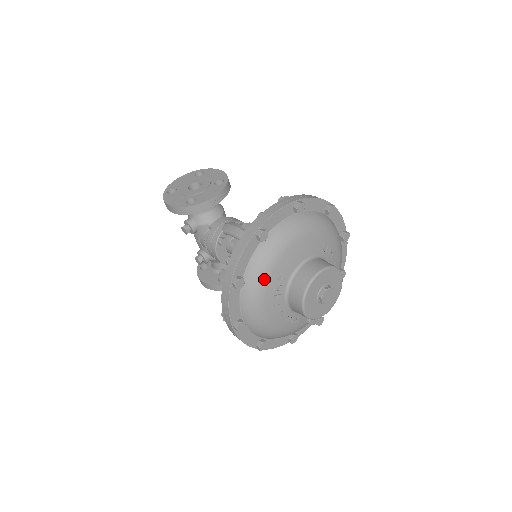
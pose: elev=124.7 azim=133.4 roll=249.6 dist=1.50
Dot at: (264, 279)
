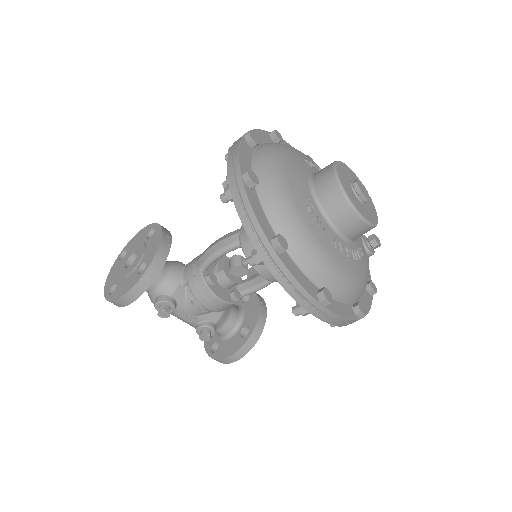
Dot at: (298, 219)
